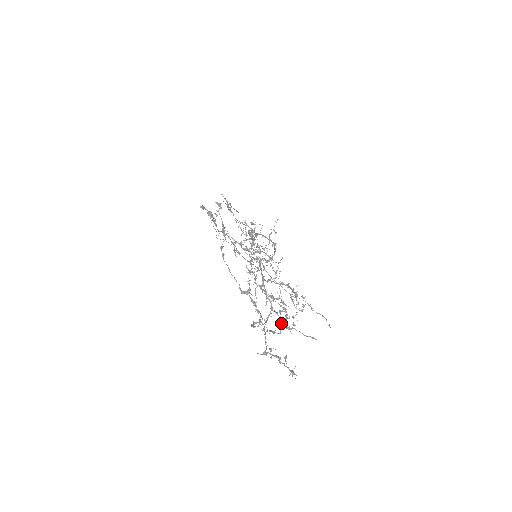
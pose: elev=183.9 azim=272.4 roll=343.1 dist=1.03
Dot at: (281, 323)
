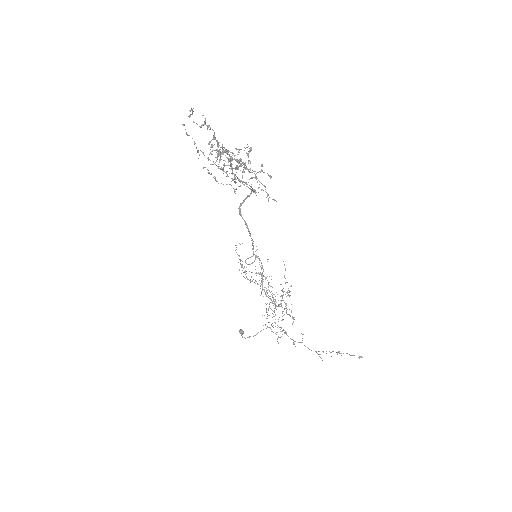
Dot at: (242, 171)
